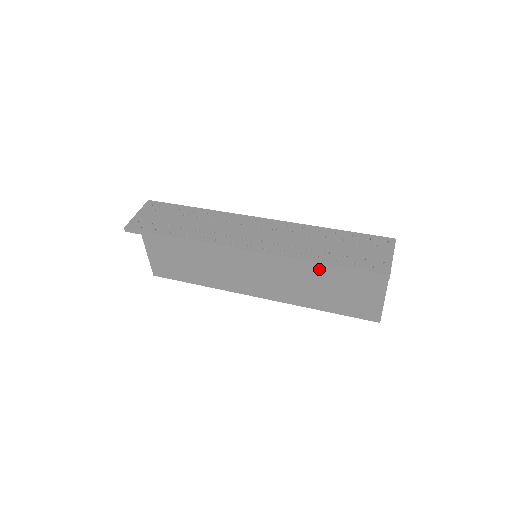
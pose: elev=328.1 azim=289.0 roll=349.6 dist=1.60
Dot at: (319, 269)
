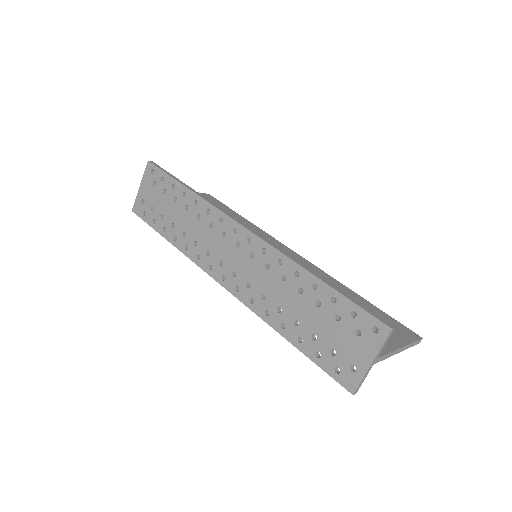
Dot at: occluded
